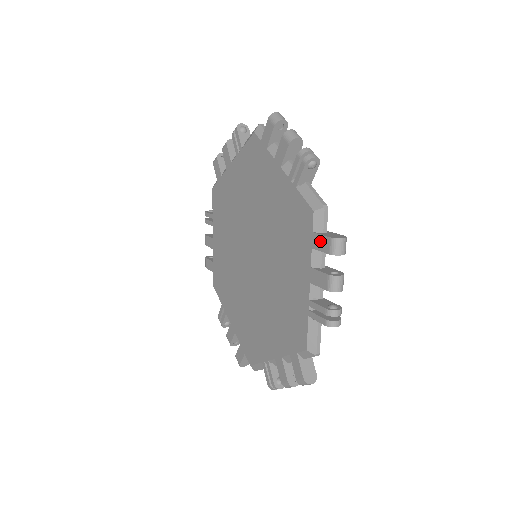
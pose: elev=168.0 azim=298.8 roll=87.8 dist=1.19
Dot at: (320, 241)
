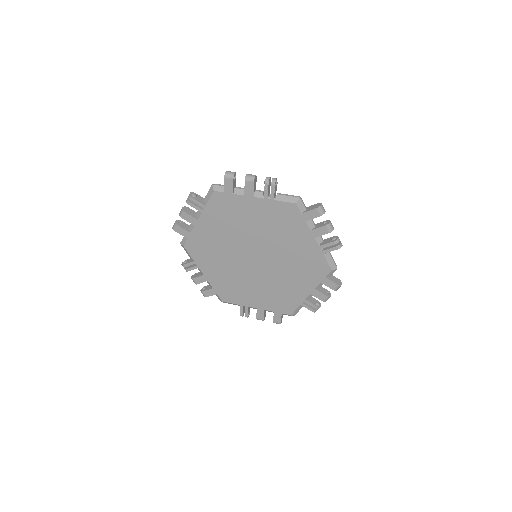
Dot at: (310, 214)
